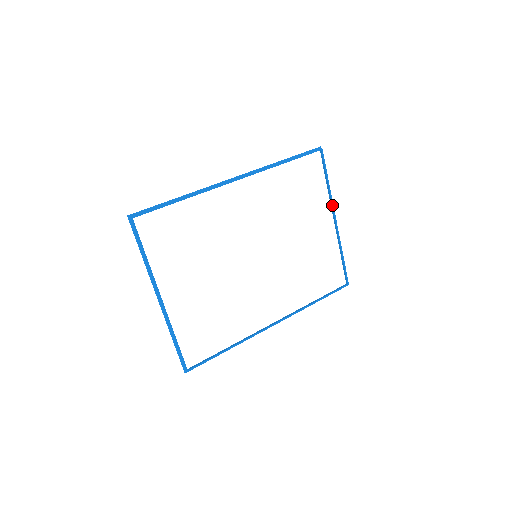
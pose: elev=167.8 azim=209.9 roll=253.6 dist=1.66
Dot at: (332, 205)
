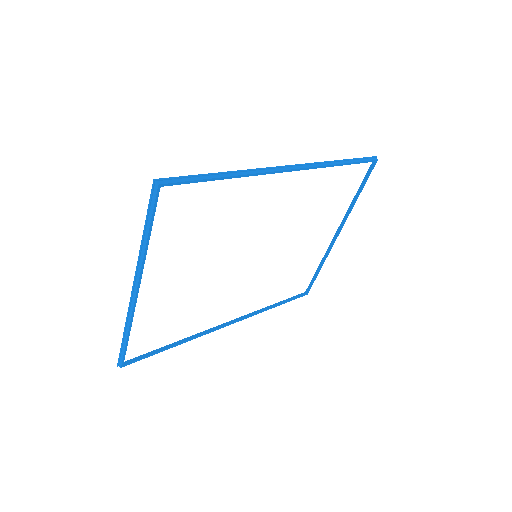
Dot at: (346, 219)
